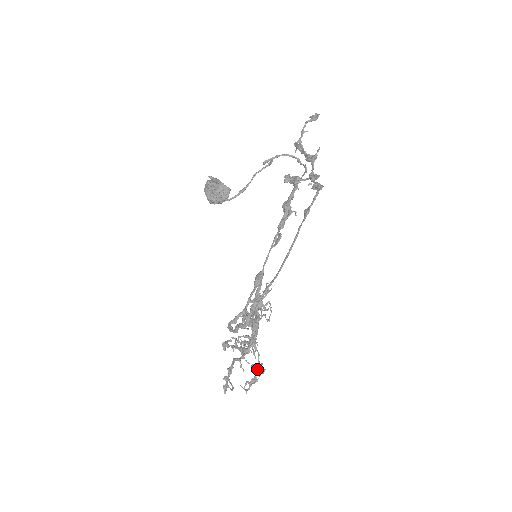
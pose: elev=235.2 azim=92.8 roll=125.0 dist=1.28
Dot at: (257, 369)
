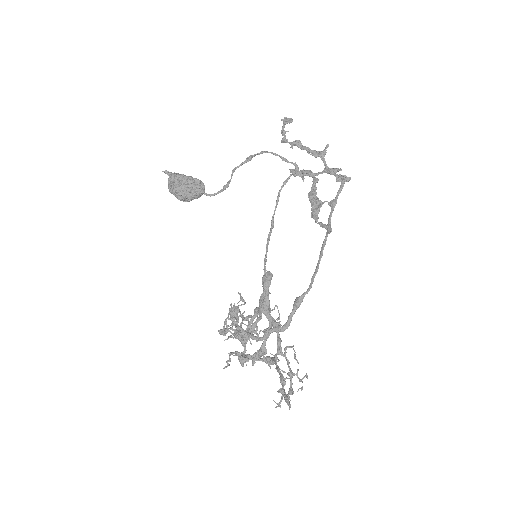
Dot at: occluded
